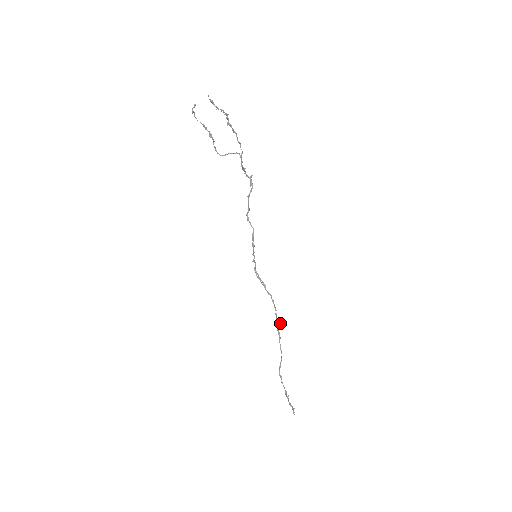
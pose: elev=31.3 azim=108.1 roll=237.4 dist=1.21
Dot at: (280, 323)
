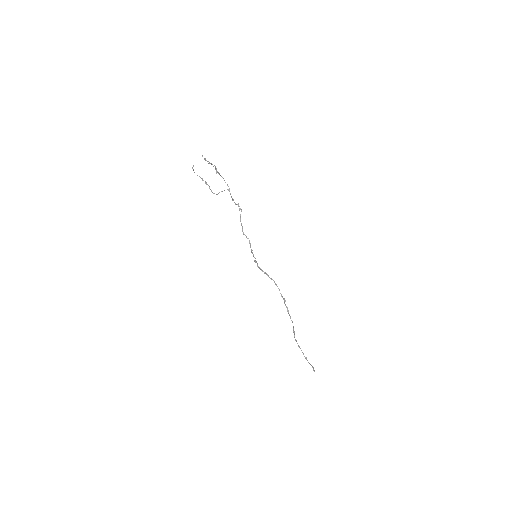
Dot at: occluded
